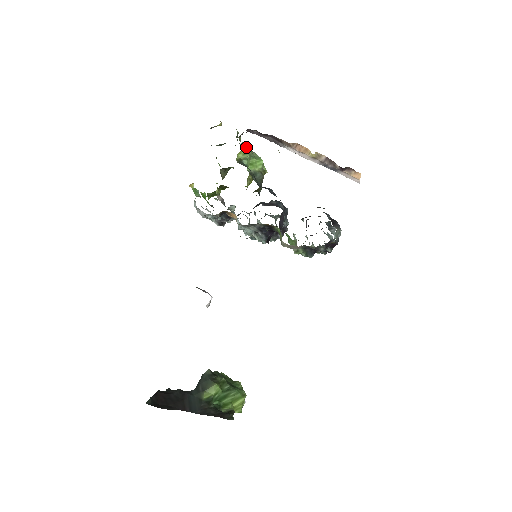
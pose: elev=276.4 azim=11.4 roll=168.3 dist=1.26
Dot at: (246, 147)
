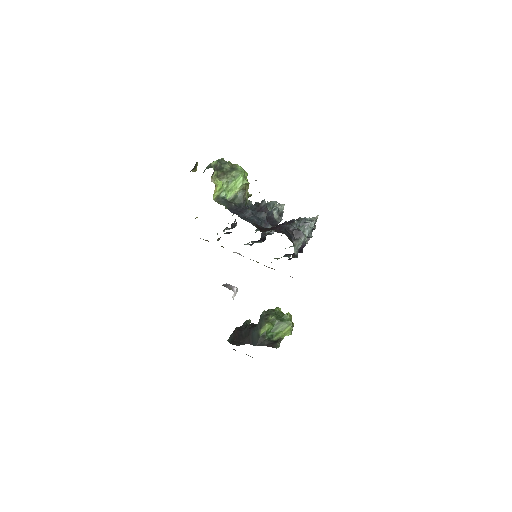
Dot at: (219, 183)
